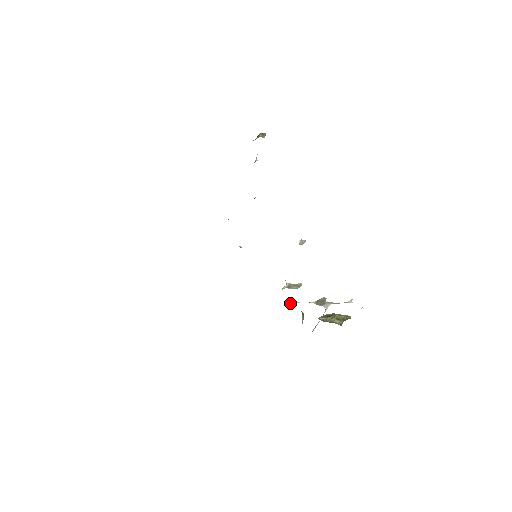
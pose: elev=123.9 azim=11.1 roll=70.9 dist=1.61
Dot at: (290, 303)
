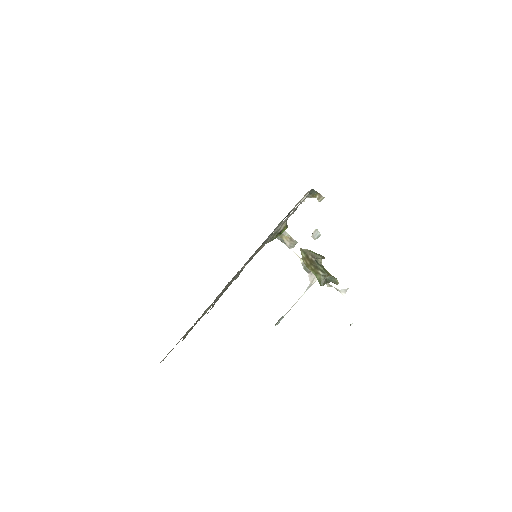
Dot at: occluded
